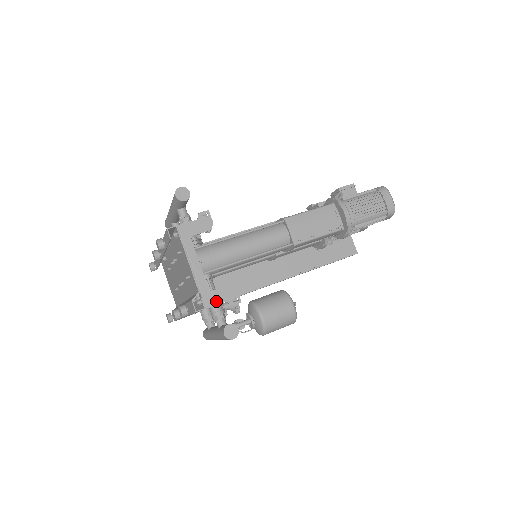
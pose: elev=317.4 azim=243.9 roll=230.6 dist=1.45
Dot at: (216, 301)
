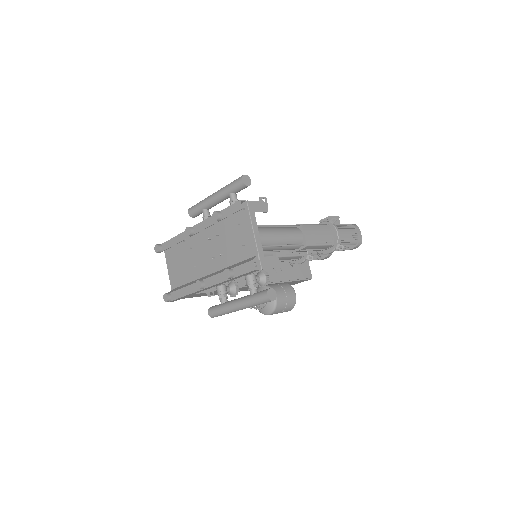
Dot at: (268, 266)
